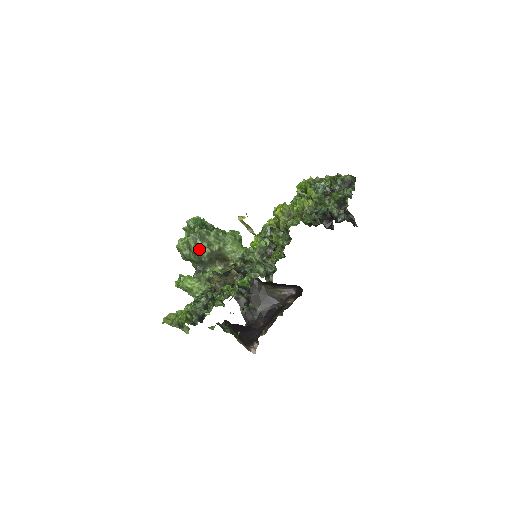
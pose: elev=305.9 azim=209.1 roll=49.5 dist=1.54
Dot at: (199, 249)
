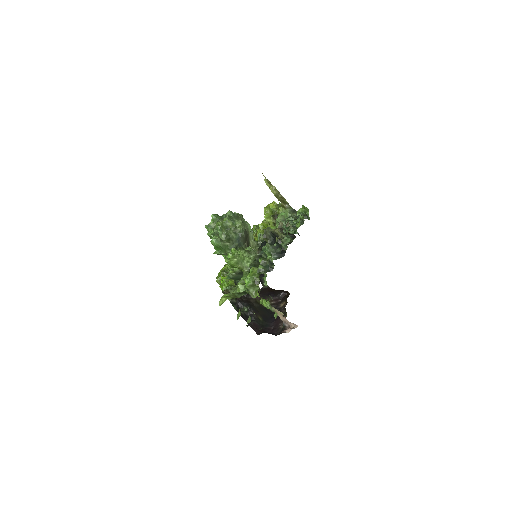
Dot at: (237, 226)
